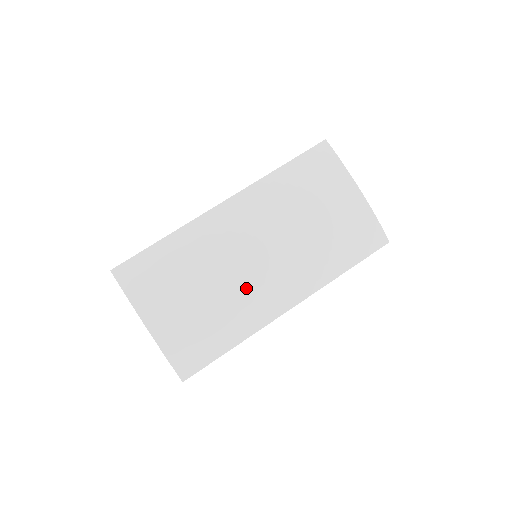
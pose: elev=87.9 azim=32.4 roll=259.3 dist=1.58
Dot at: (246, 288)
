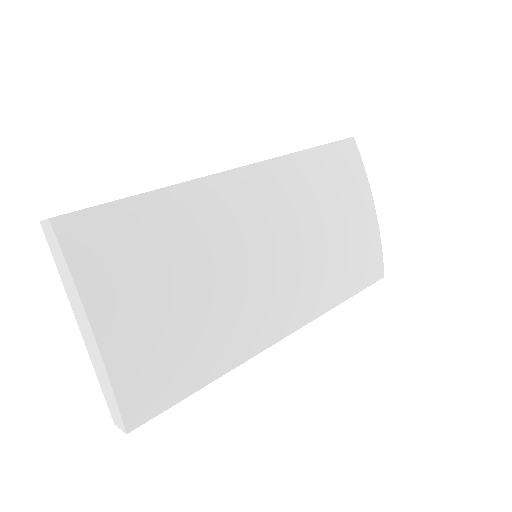
Dot at: (245, 298)
